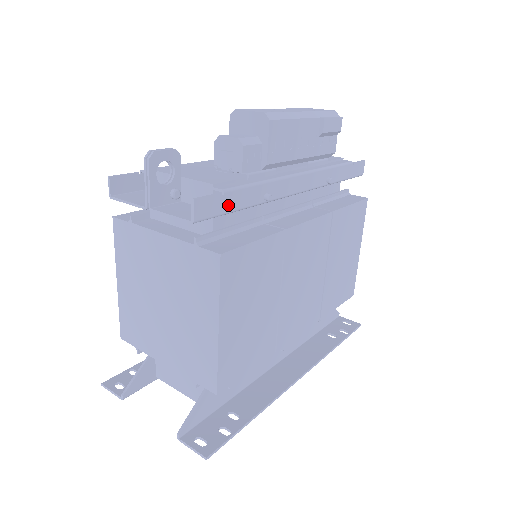
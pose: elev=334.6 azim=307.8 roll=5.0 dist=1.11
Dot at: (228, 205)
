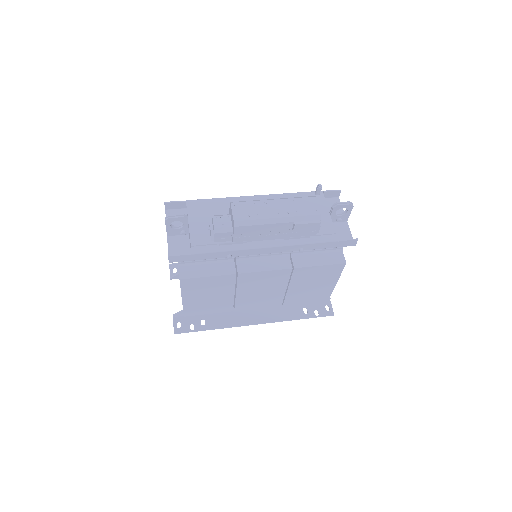
Dot at: (195, 258)
